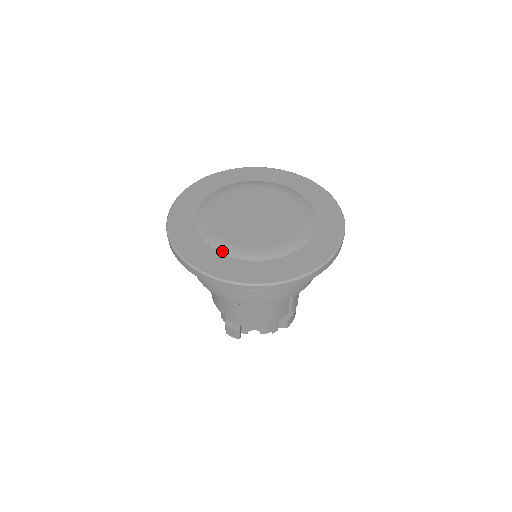
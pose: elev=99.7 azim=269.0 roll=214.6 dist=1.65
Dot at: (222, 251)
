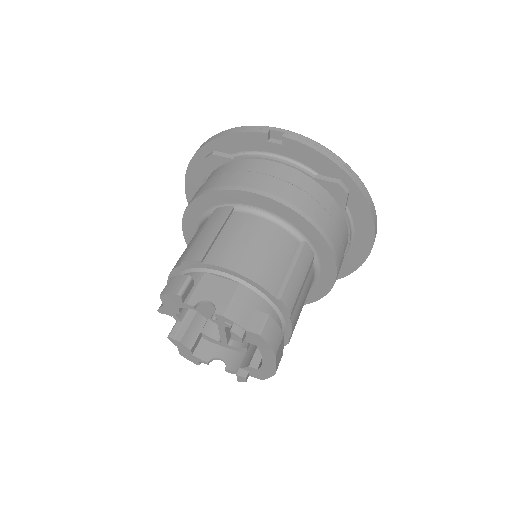
Dot at: occluded
